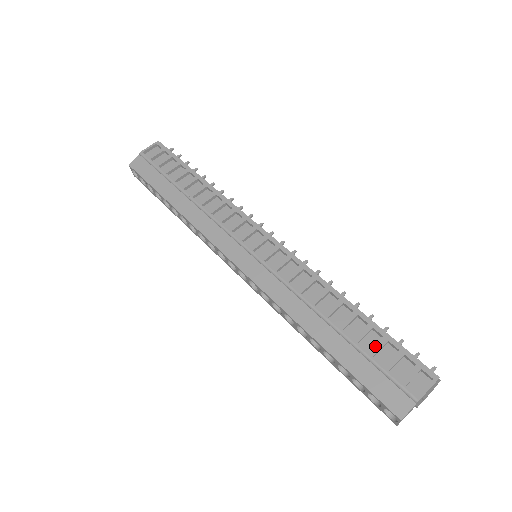
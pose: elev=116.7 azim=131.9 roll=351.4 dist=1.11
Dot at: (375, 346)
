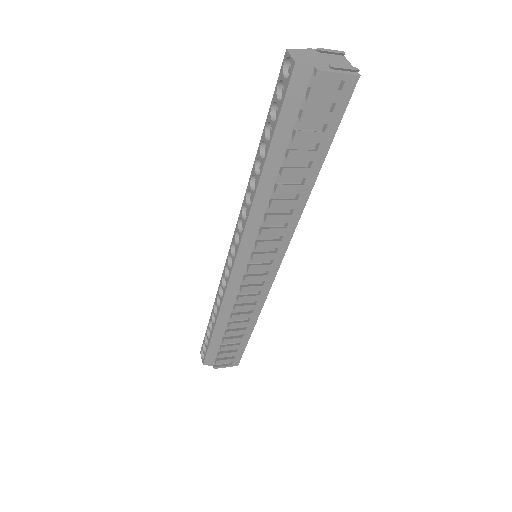
Dot at: occluded
